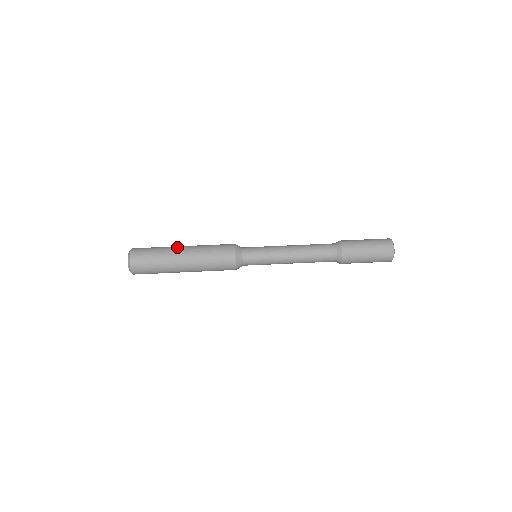
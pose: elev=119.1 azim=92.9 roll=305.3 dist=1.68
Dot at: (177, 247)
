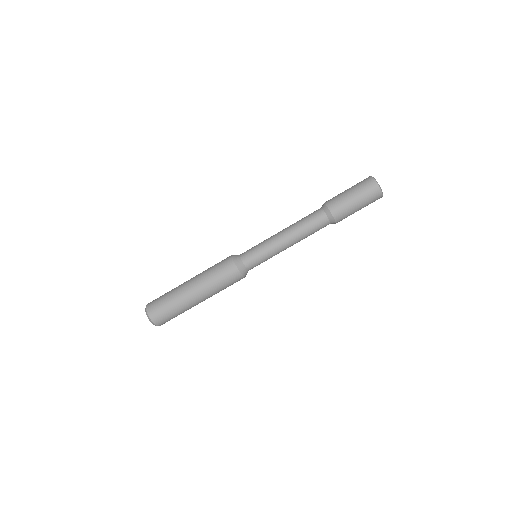
Dot at: (183, 284)
